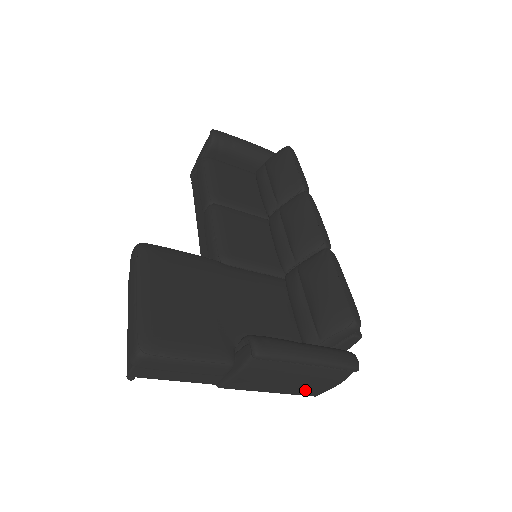
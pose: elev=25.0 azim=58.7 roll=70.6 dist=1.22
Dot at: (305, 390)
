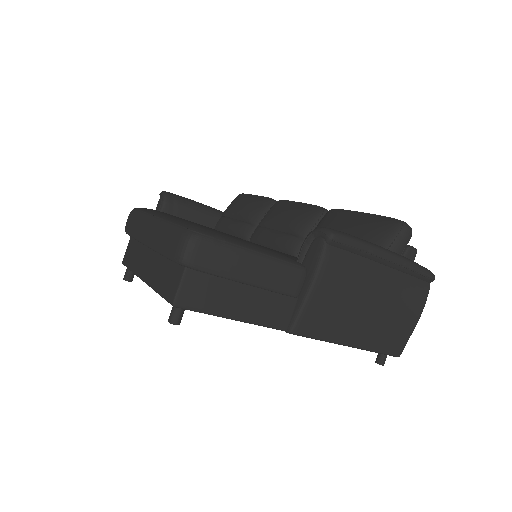
Dot at: (388, 335)
